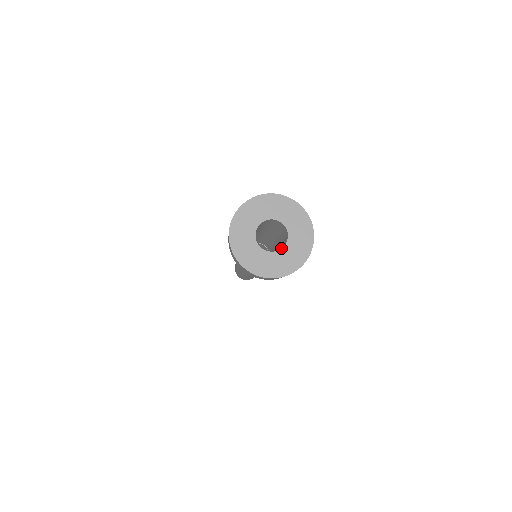
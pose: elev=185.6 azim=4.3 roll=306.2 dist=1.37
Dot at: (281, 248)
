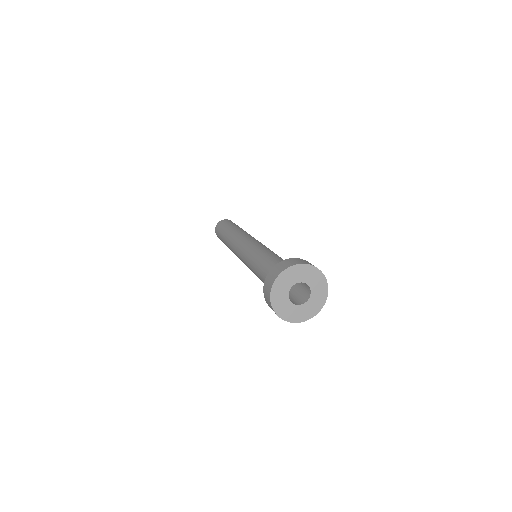
Dot at: (301, 299)
